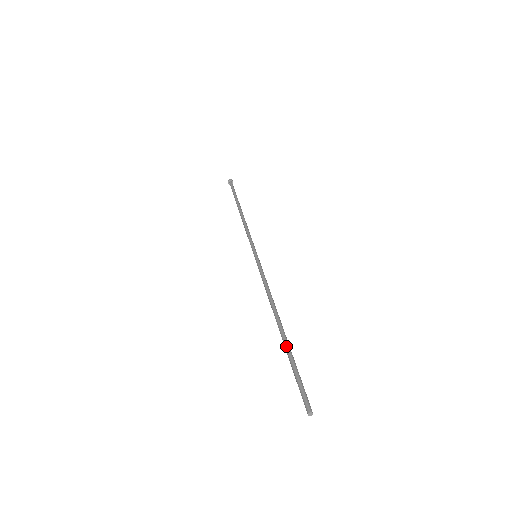
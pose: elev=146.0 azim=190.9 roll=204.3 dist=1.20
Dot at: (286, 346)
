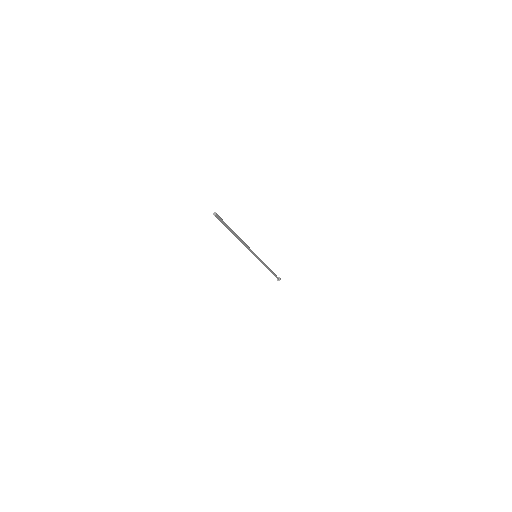
Dot at: (231, 229)
